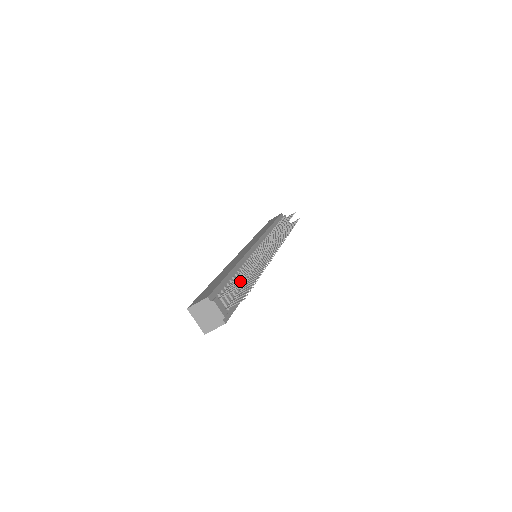
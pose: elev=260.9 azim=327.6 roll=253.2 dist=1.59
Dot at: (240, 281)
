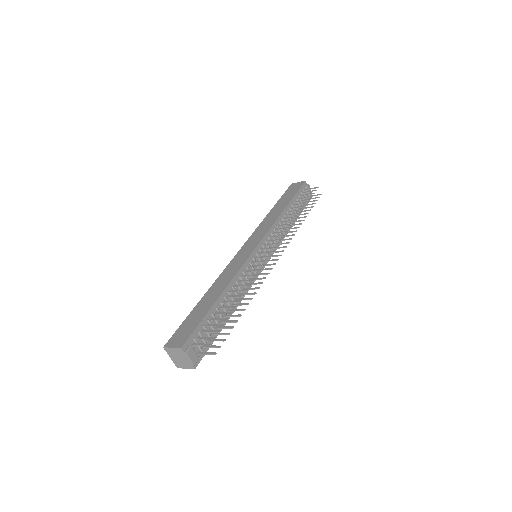
Dot at: (224, 309)
